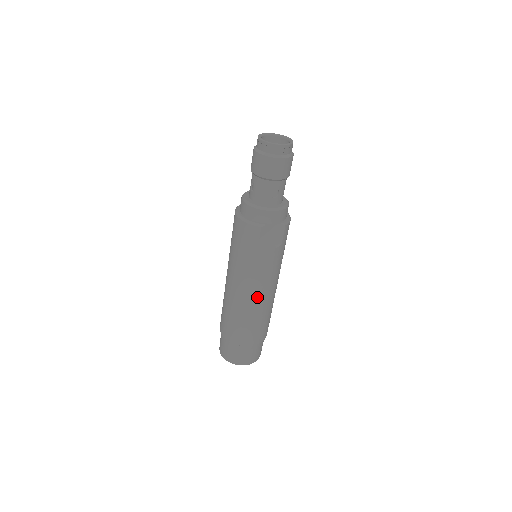
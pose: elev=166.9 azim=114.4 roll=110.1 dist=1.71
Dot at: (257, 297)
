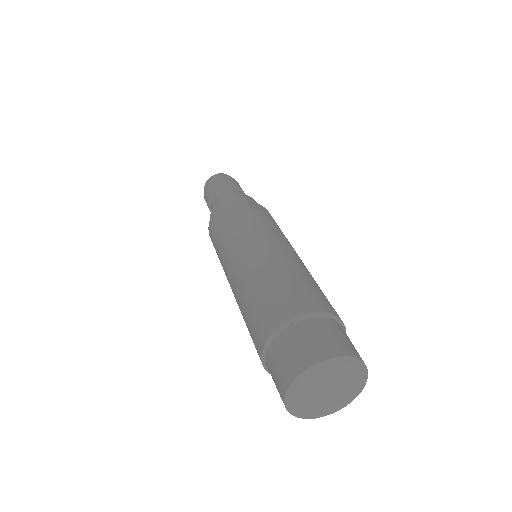
Dot at: (286, 250)
